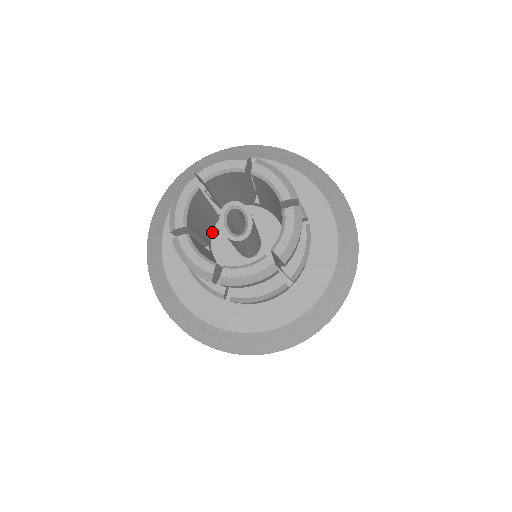
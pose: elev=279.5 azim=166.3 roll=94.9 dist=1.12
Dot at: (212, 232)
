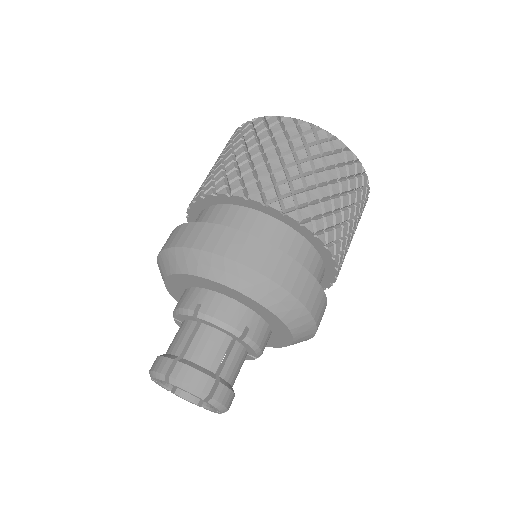
Dot at: occluded
